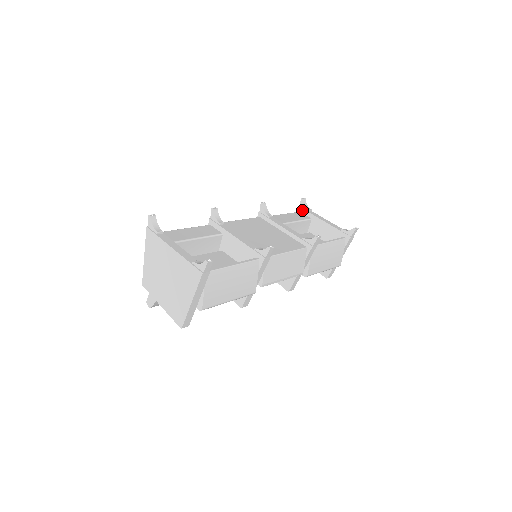
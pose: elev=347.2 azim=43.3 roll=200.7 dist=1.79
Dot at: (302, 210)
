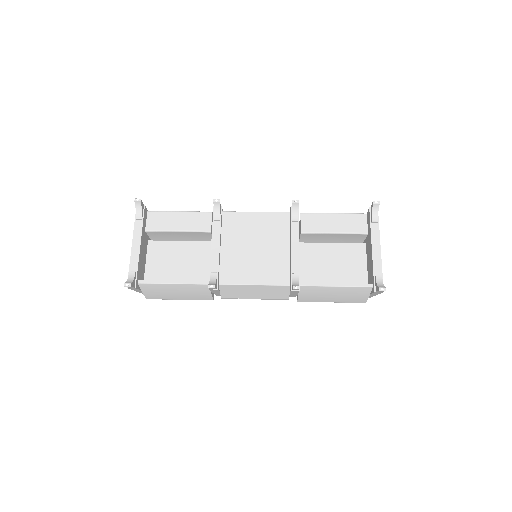
Dot at: (369, 215)
